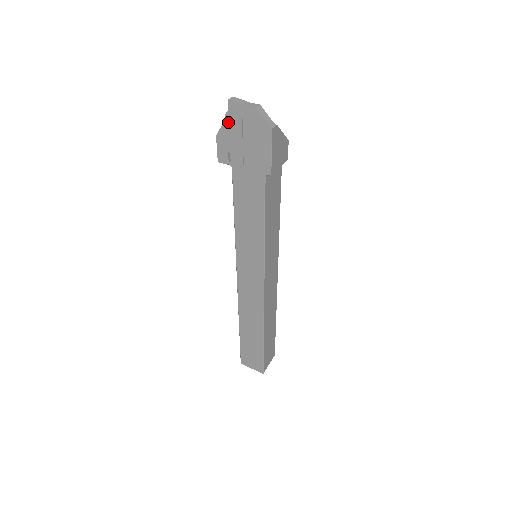
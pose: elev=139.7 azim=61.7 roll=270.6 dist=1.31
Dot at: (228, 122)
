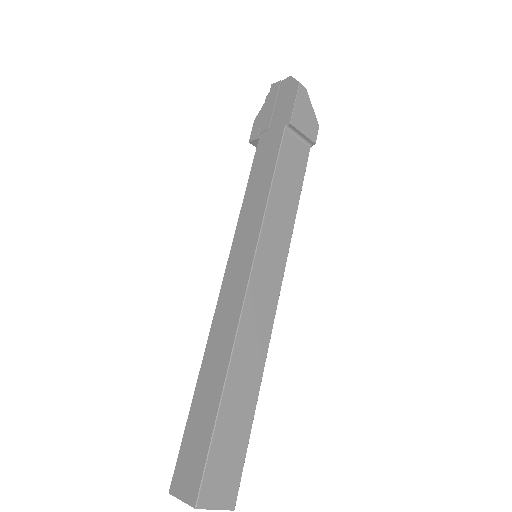
Dot at: (267, 101)
